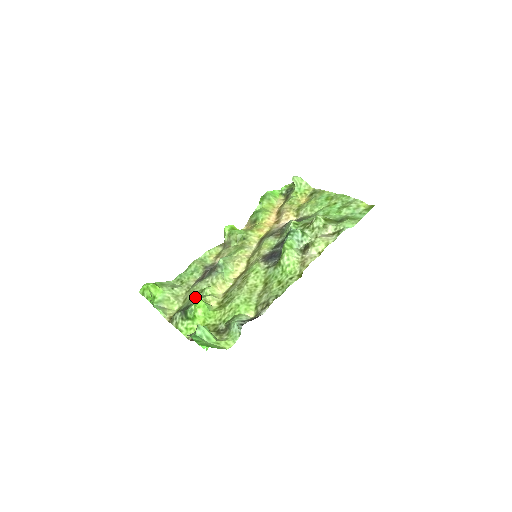
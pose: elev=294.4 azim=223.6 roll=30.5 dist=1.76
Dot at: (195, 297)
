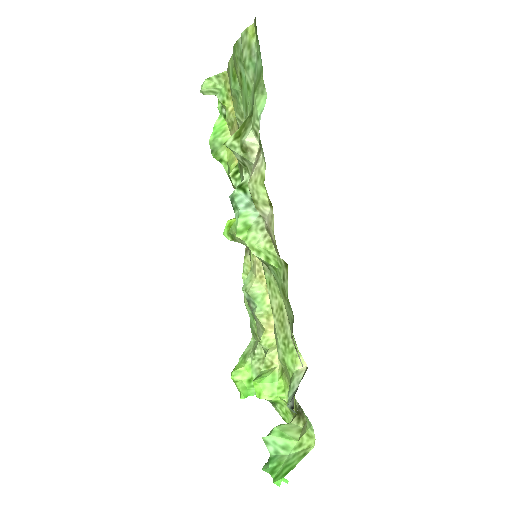
Dot at: occluded
